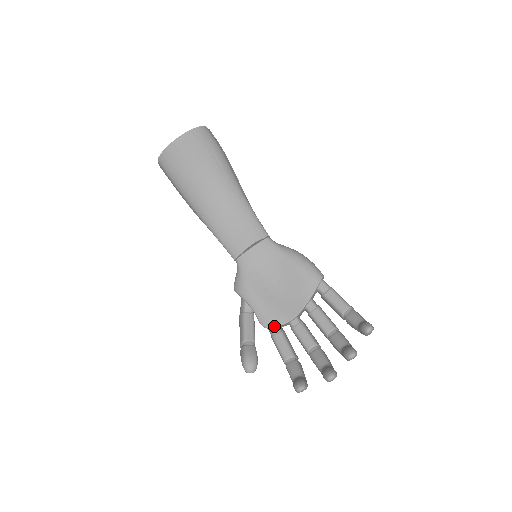
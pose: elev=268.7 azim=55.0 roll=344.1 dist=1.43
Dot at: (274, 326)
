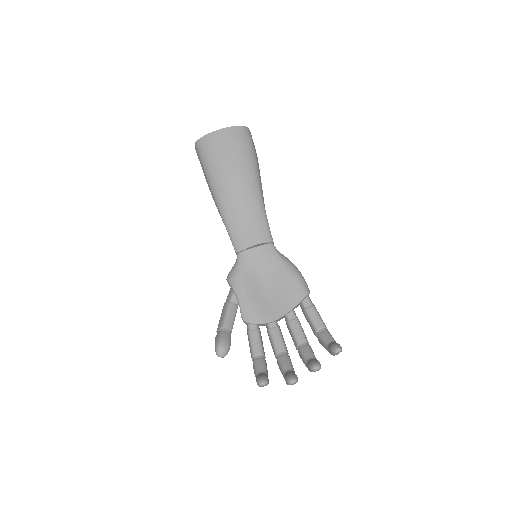
Dot at: (253, 322)
